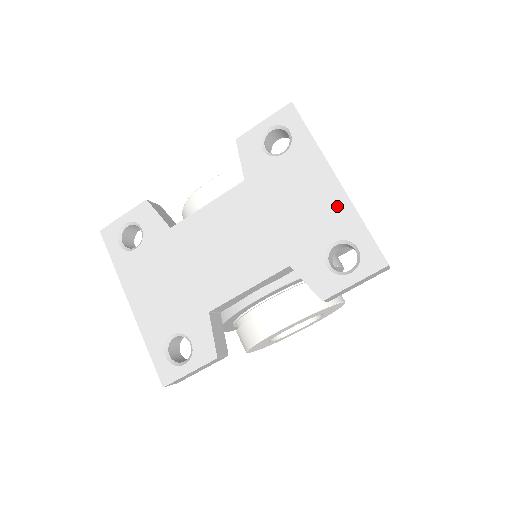
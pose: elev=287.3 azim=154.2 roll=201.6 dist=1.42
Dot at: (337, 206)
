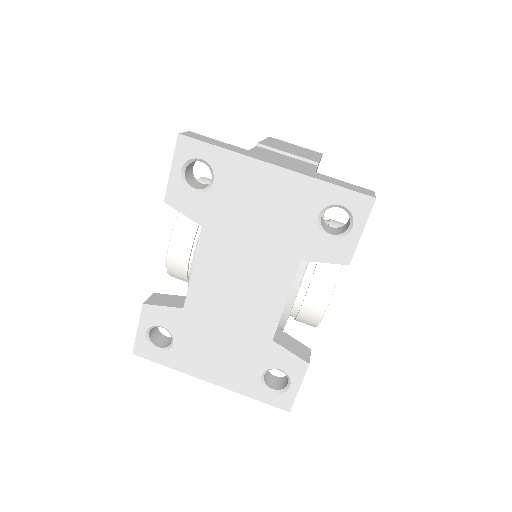
Dot at: (295, 187)
